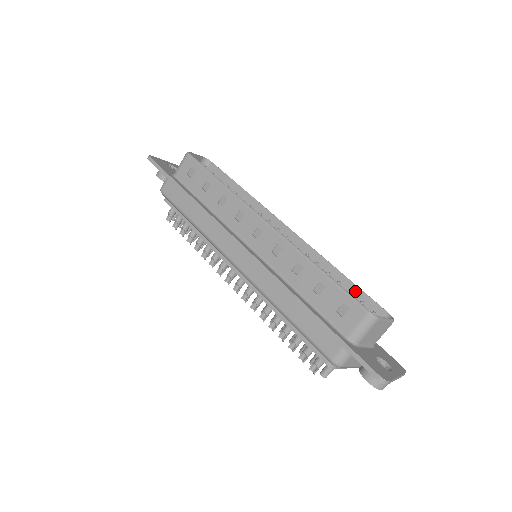
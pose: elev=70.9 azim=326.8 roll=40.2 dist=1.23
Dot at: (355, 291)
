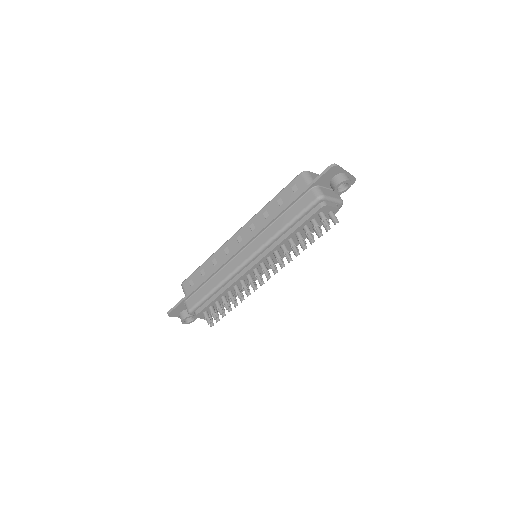
Dot at: occluded
